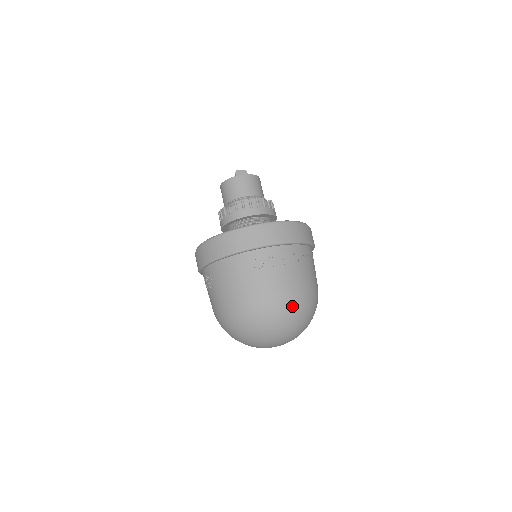
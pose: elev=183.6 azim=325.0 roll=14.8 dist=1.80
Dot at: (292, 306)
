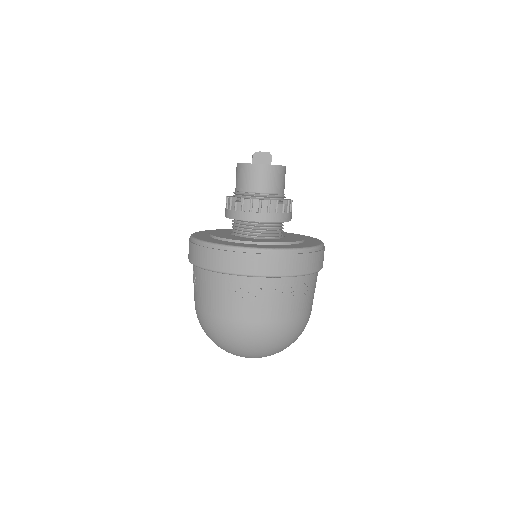
Dot at: (268, 340)
